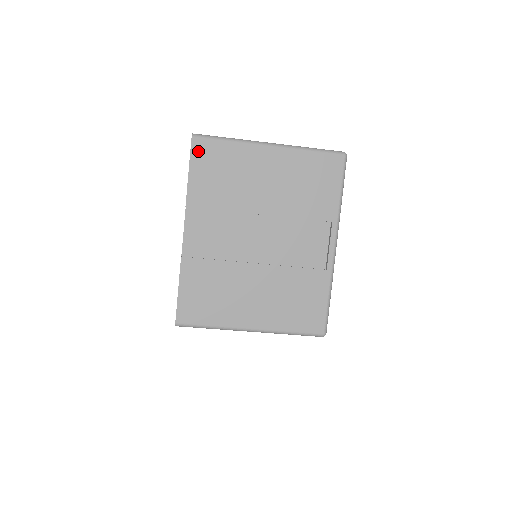
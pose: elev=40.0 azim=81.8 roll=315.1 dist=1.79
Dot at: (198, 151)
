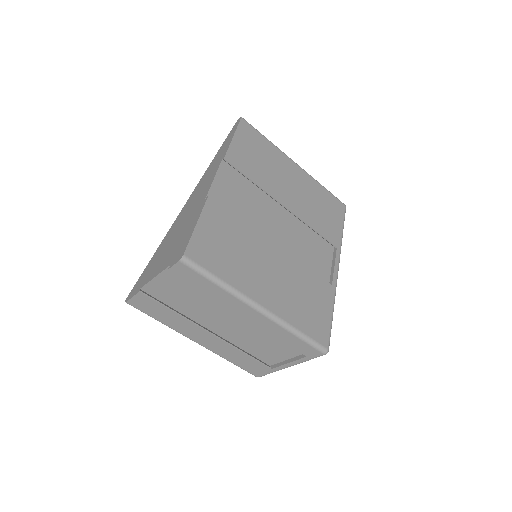
Dot at: (244, 129)
